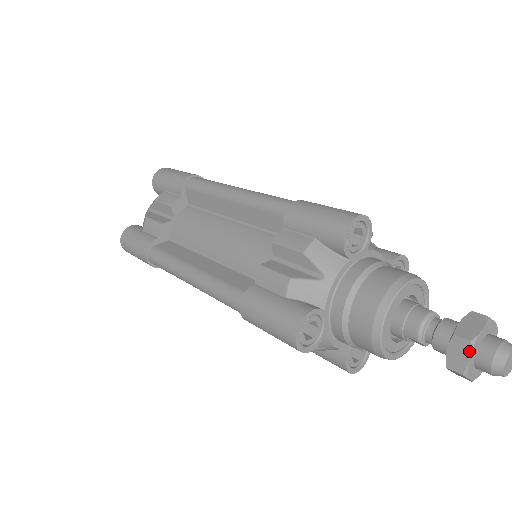
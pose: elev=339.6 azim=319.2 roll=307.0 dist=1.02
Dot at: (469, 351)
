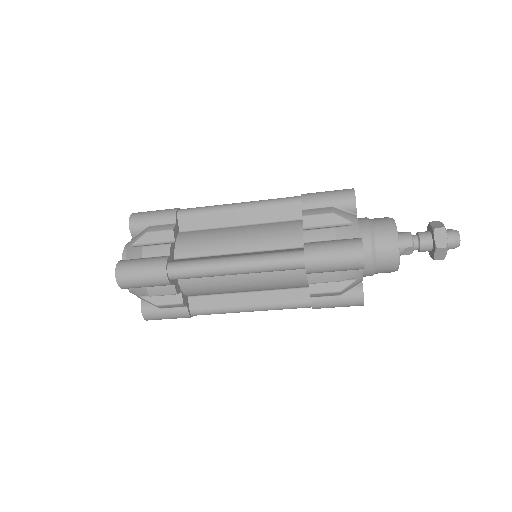
Dot at: (446, 233)
